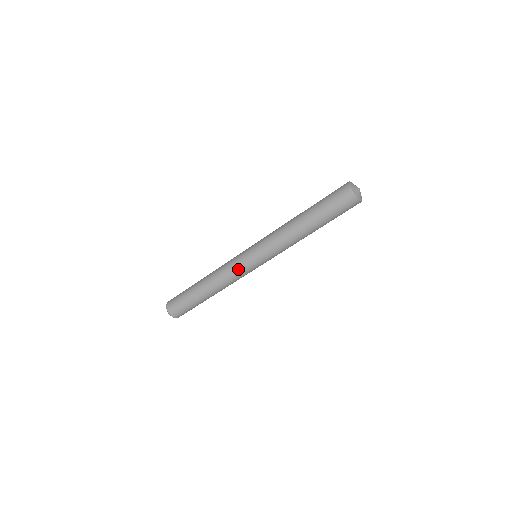
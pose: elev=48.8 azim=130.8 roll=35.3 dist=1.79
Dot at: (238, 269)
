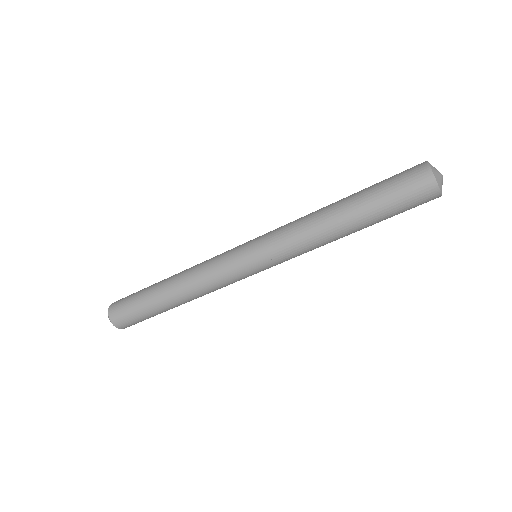
Dot at: (223, 263)
